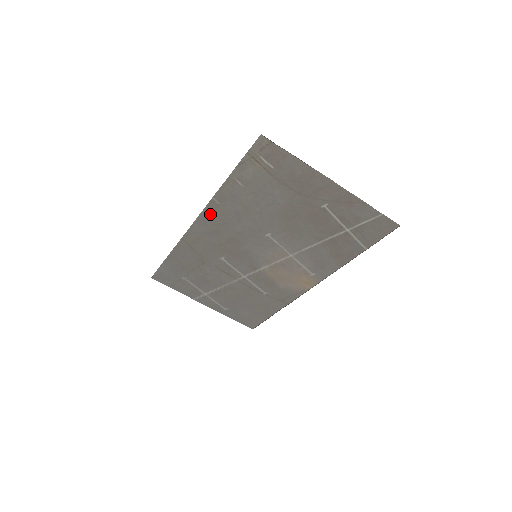
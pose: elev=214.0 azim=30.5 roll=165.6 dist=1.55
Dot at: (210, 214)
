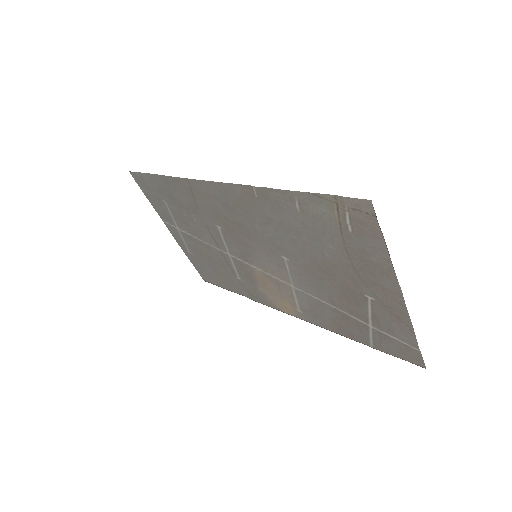
Dot at: (238, 192)
